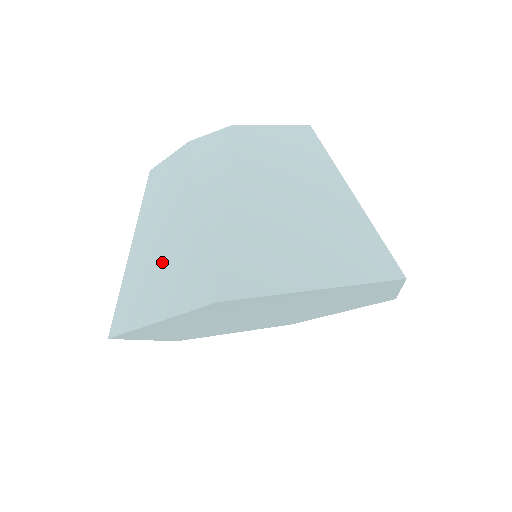
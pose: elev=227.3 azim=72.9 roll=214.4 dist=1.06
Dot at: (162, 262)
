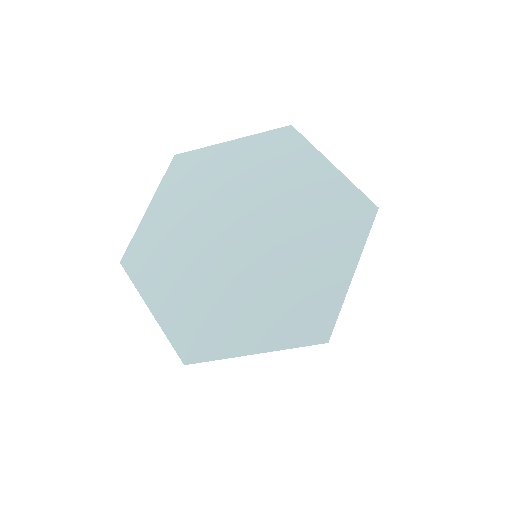
Dot at: occluded
